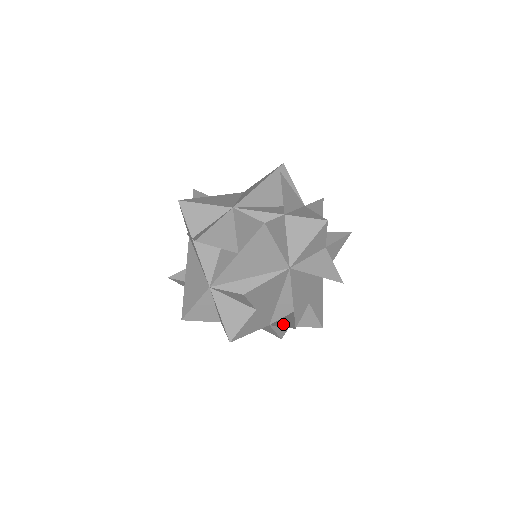
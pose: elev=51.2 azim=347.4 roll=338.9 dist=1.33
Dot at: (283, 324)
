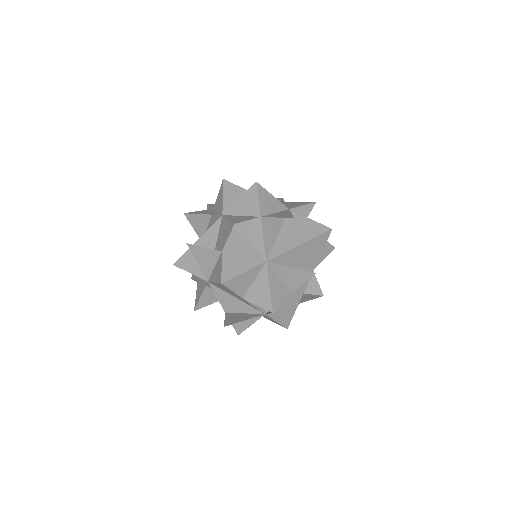
Dot at: occluded
